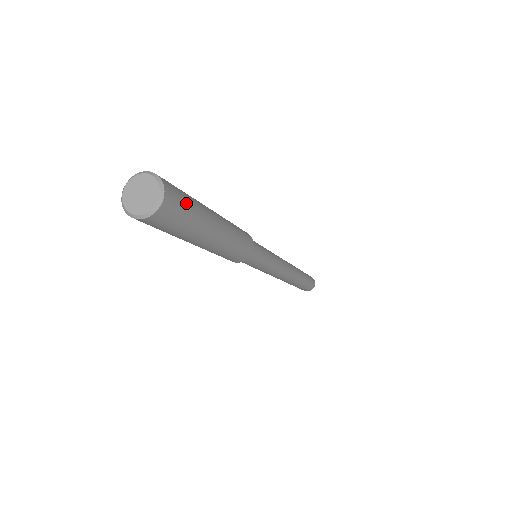
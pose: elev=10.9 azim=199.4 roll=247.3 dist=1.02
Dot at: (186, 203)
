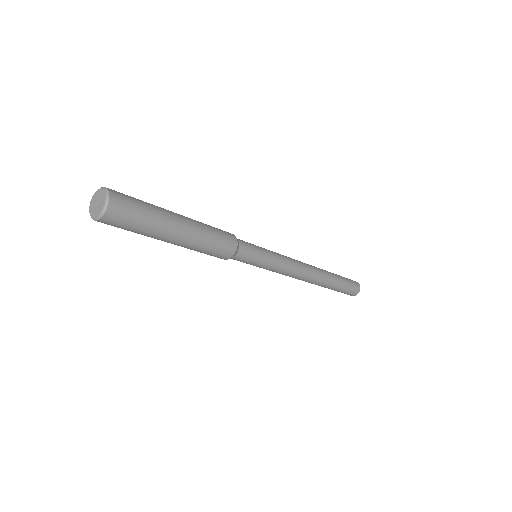
Dot at: (132, 222)
